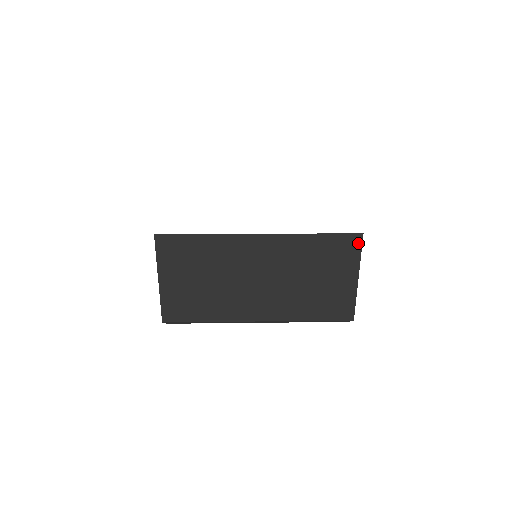
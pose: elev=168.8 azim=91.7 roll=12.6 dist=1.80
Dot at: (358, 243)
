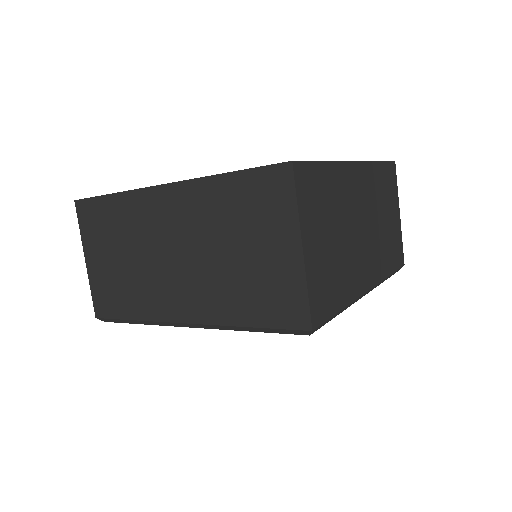
Dot at: (288, 180)
